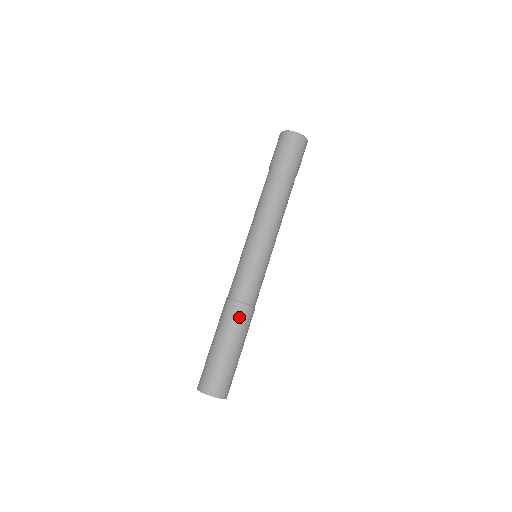
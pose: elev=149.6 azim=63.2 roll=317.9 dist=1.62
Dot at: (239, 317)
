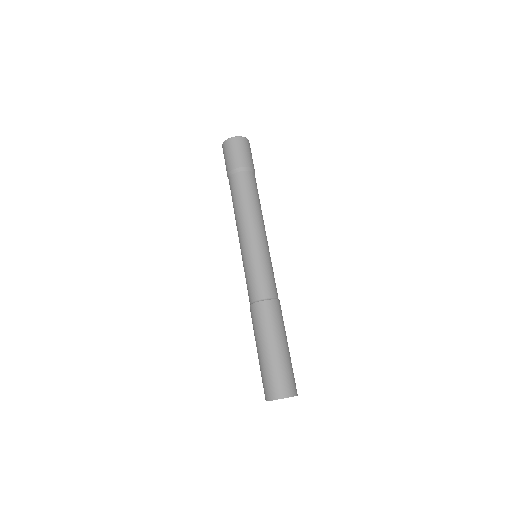
Dot at: (277, 313)
